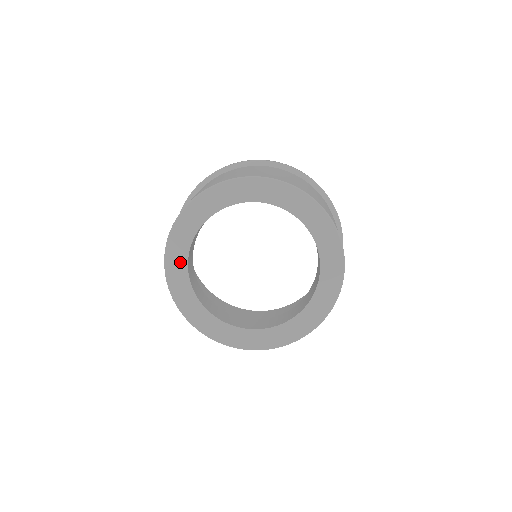
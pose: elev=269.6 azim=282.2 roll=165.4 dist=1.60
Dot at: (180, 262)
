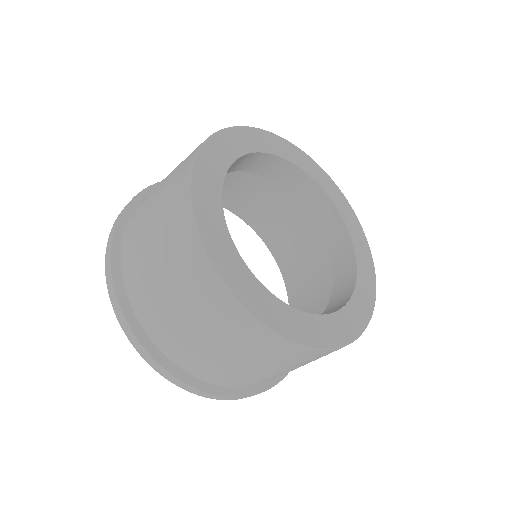
Dot at: (246, 144)
